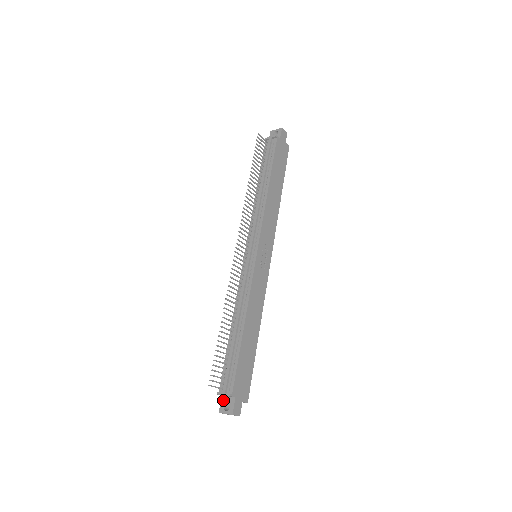
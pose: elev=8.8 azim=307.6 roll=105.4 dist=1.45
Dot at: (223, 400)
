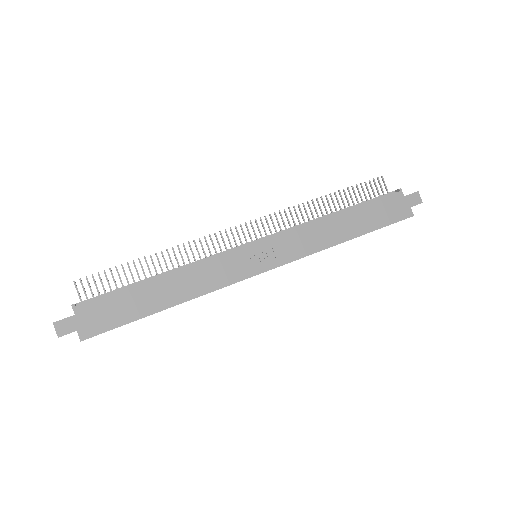
Dot at: occluded
